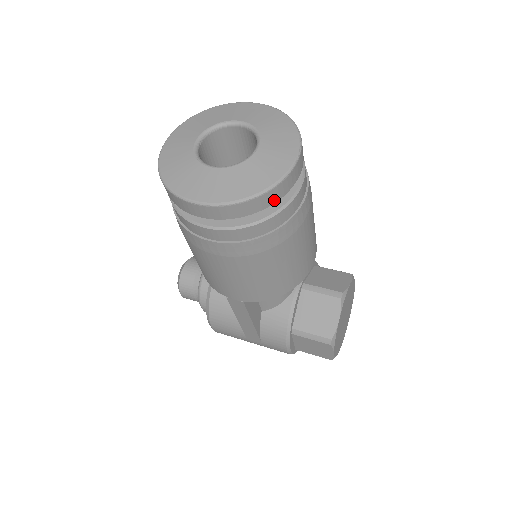
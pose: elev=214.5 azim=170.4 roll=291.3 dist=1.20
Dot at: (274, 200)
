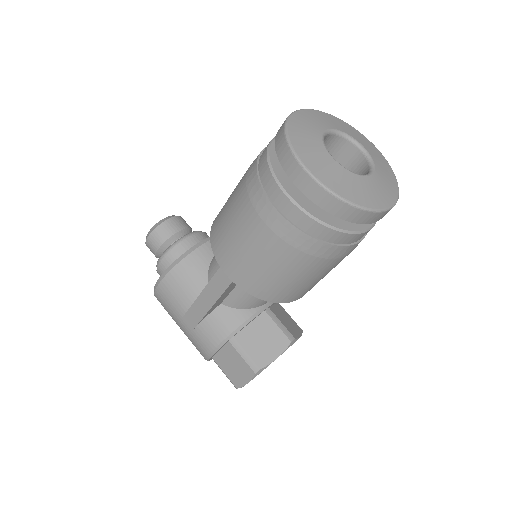
Dot at: (358, 221)
